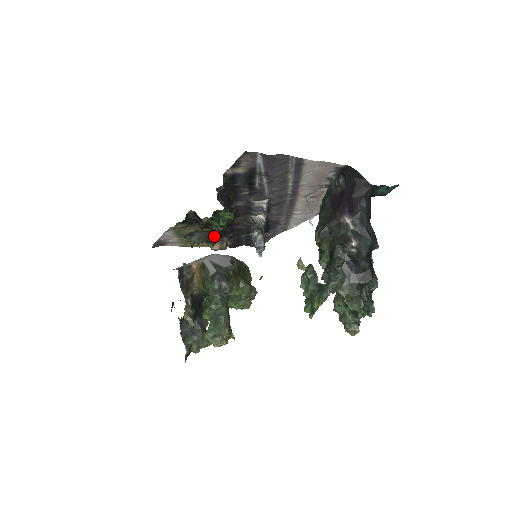
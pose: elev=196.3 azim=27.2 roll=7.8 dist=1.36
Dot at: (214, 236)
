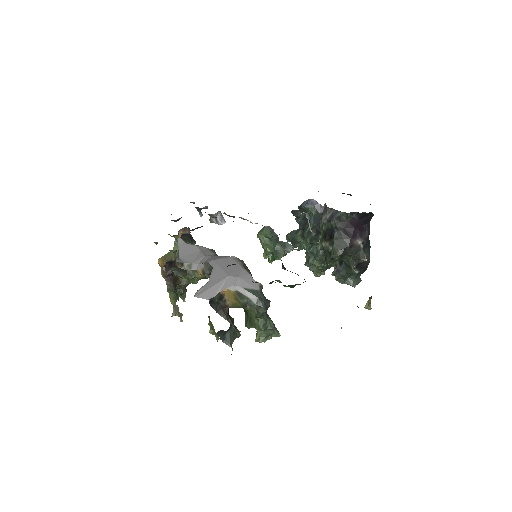
Dot at: occluded
